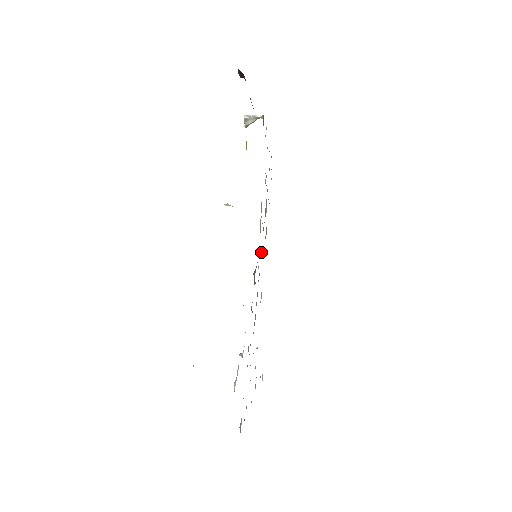
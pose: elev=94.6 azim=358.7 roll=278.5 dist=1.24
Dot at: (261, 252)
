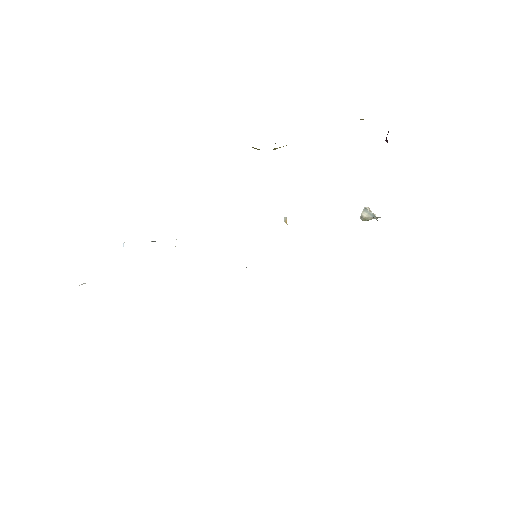
Dot at: occluded
